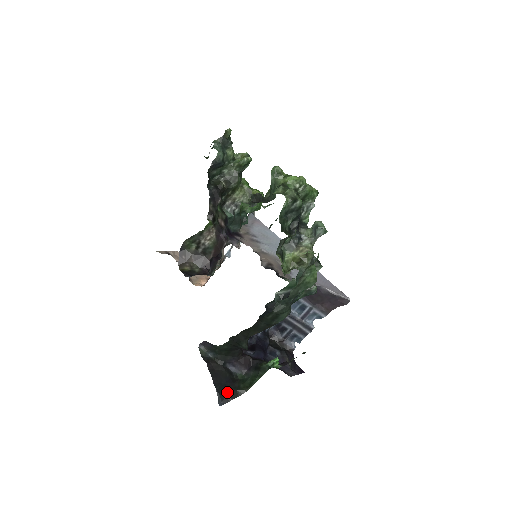
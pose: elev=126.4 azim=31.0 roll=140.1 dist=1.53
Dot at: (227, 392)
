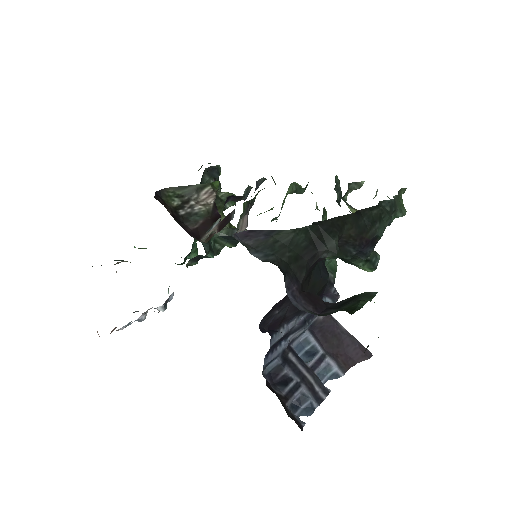
Dot at: occluded
